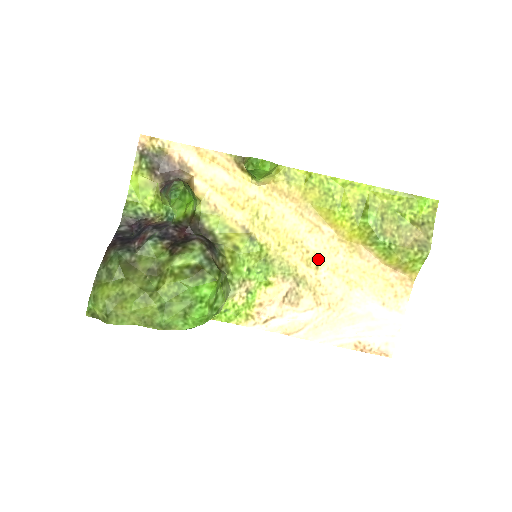
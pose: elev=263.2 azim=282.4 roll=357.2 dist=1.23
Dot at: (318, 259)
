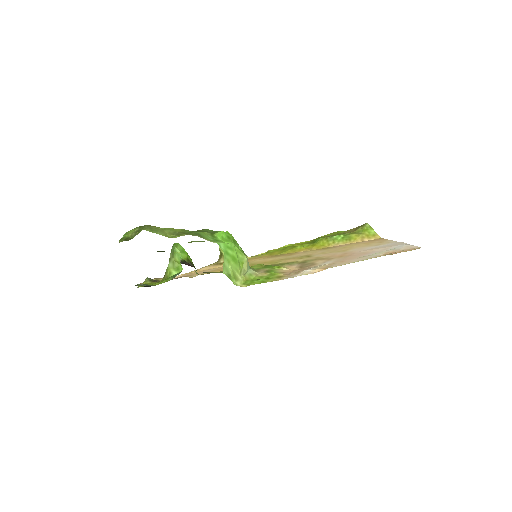
Dot at: (306, 256)
